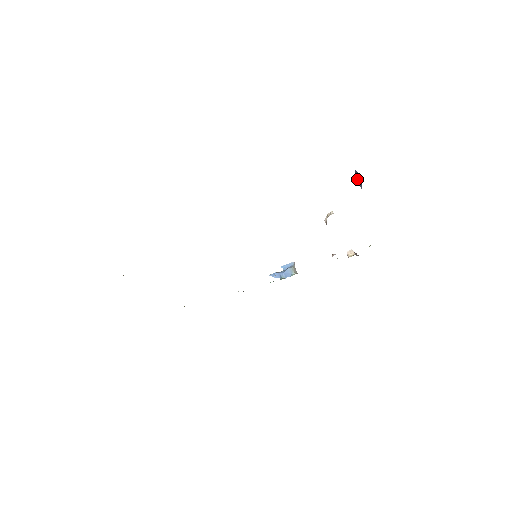
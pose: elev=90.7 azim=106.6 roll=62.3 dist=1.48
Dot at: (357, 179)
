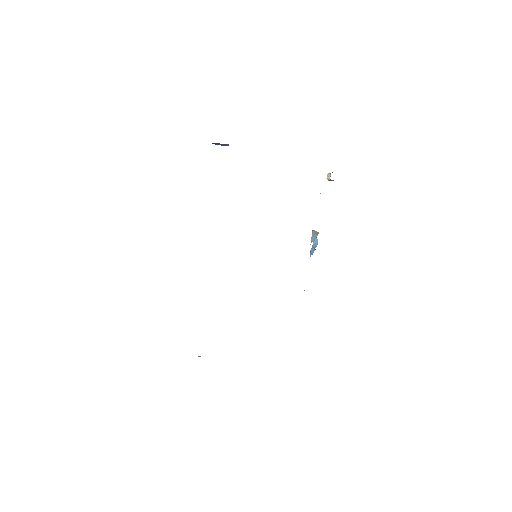
Dot at: (224, 145)
